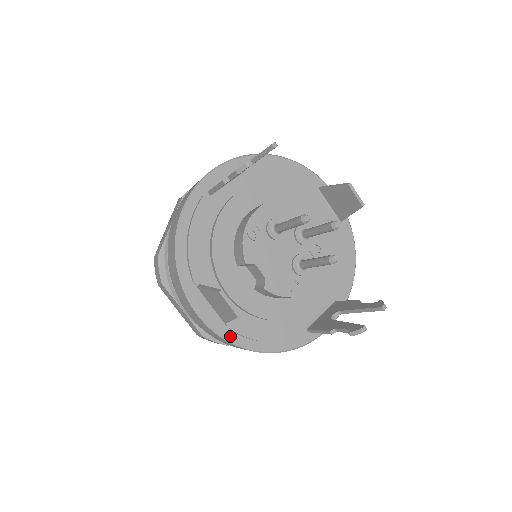
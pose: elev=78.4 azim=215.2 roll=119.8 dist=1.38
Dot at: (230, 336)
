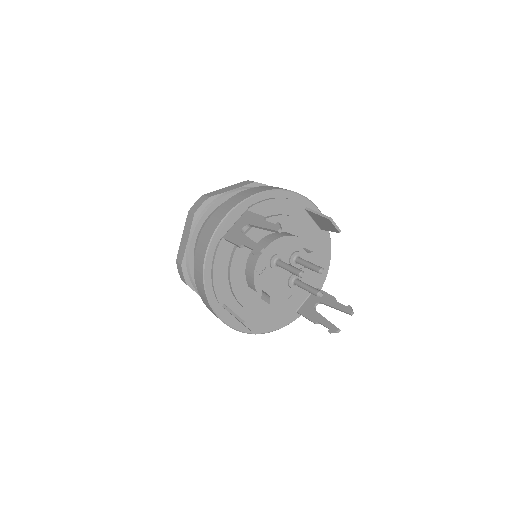
Dot at: (246, 329)
